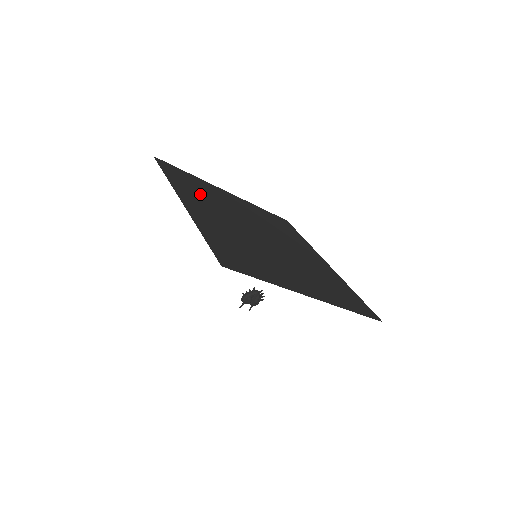
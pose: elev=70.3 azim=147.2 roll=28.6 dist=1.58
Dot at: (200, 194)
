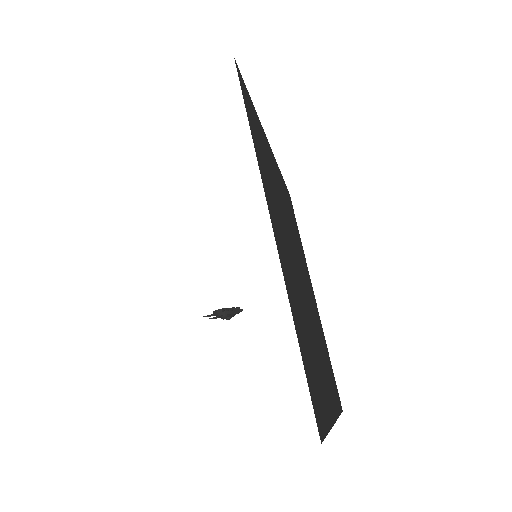
Dot at: occluded
